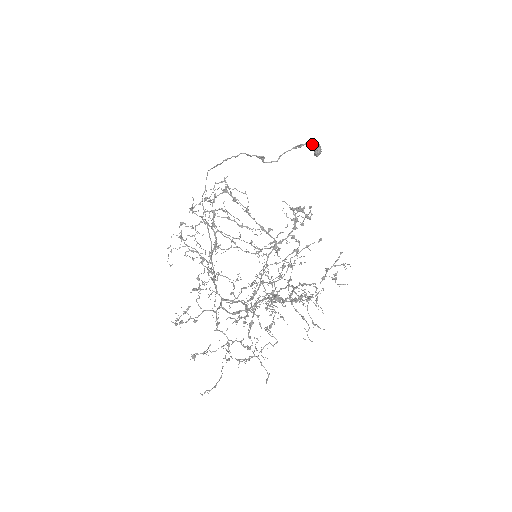
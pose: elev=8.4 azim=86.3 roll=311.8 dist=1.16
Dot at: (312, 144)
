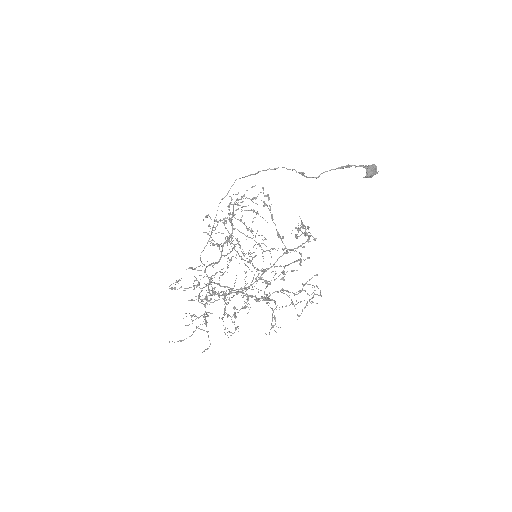
Dot at: (362, 166)
